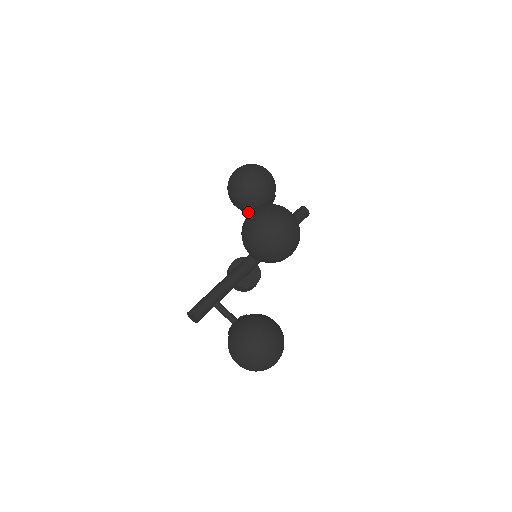
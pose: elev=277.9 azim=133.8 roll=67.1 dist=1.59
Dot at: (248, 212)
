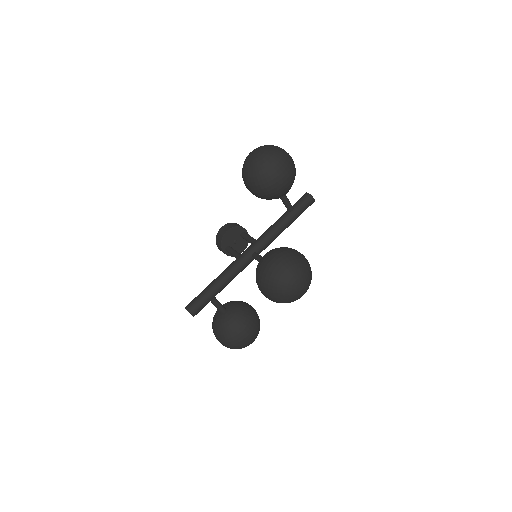
Dot at: occluded
